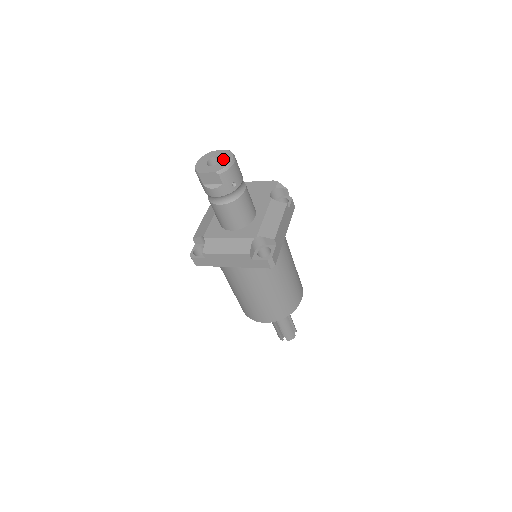
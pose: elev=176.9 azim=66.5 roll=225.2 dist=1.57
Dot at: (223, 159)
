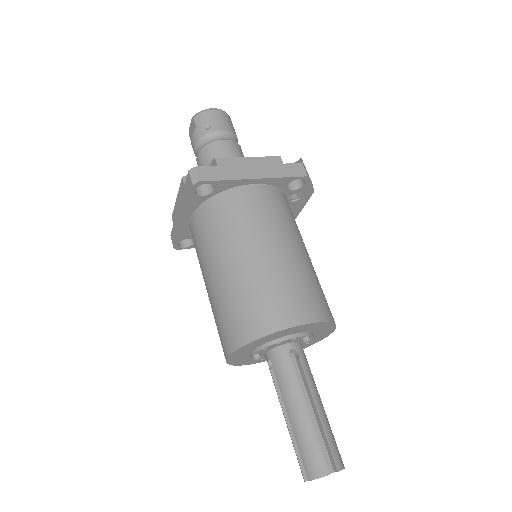
Dot at: occluded
